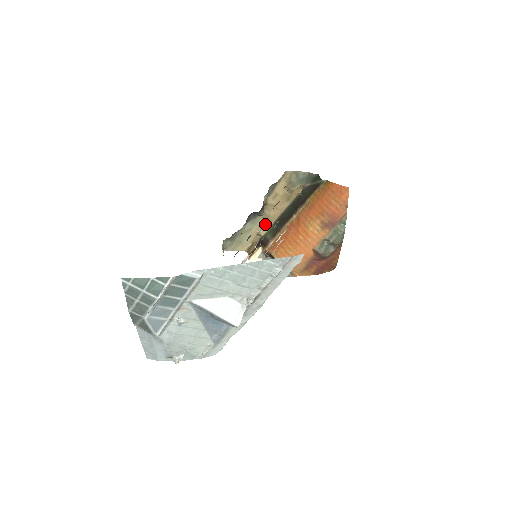
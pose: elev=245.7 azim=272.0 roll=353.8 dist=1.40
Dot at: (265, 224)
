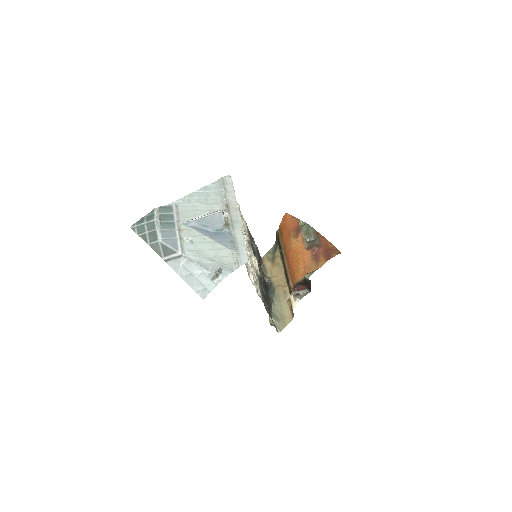
Dot at: (284, 291)
